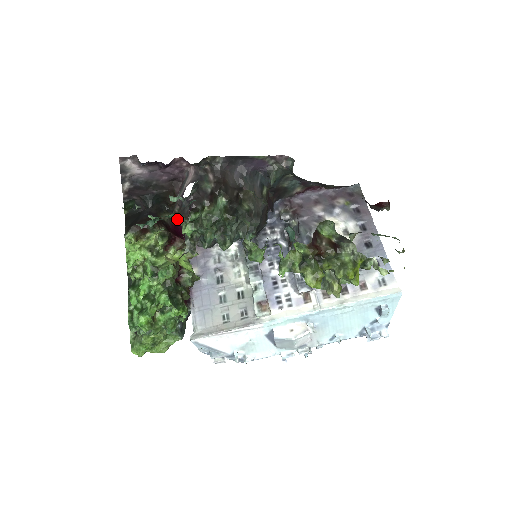
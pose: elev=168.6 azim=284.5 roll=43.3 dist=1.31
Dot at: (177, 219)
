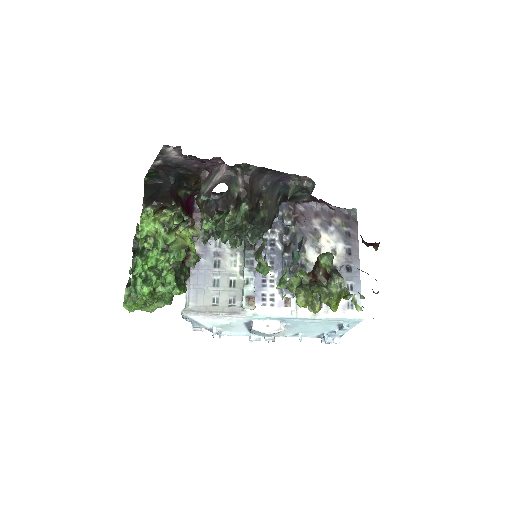
Dot at: (190, 194)
